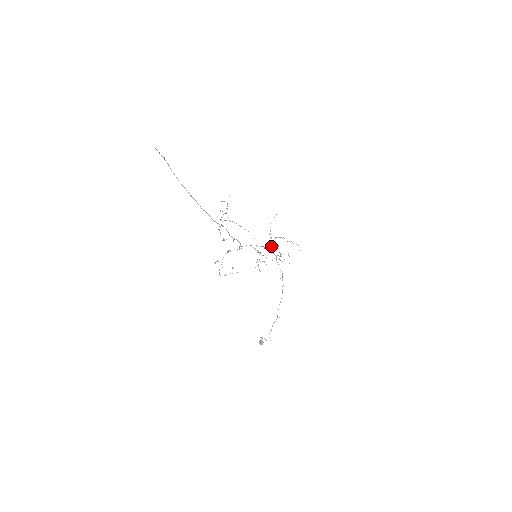
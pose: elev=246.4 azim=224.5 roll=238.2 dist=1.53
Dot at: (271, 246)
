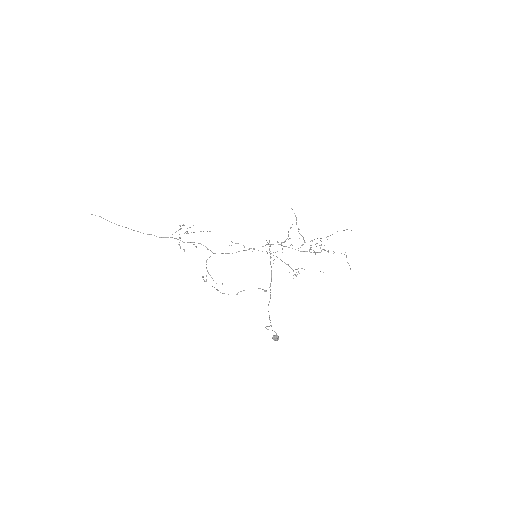
Dot at: occluded
